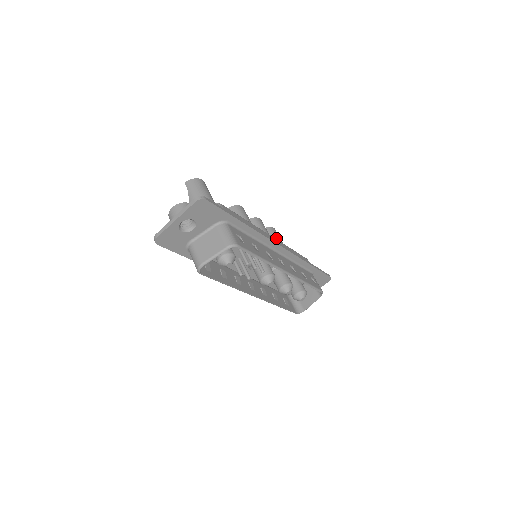
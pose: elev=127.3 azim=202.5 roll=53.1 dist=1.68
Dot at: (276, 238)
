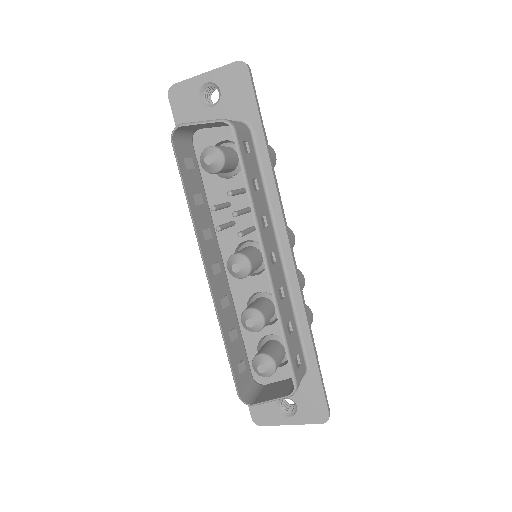
Dot at: occluded
